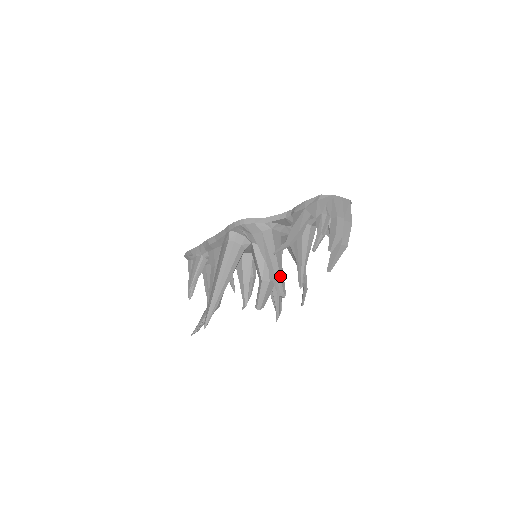
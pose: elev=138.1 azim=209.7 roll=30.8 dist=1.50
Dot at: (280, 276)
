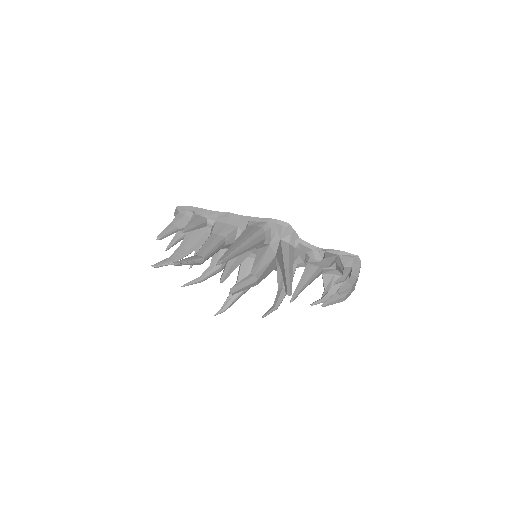
Dot at: occluded
